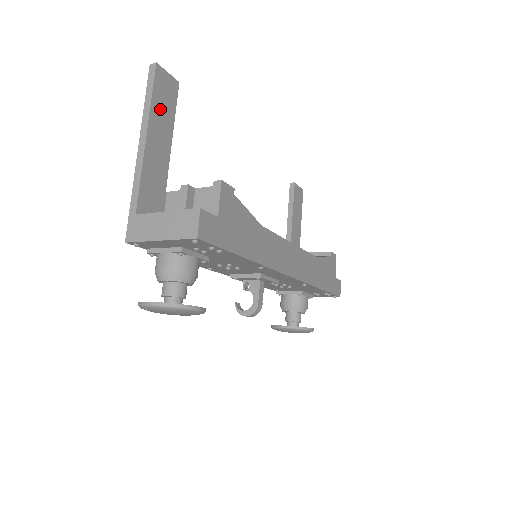
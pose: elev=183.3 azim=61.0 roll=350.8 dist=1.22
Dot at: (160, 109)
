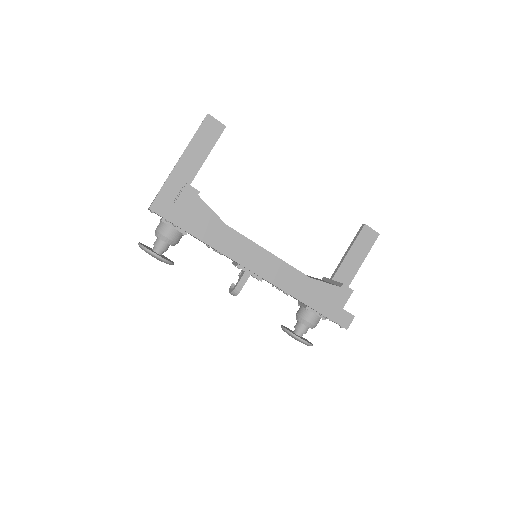
Dot at: (201, 140)
